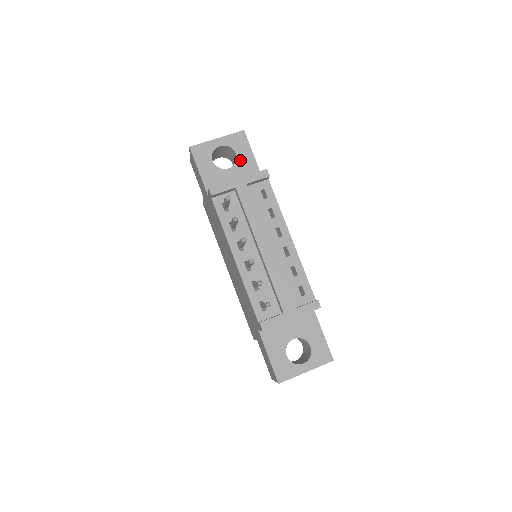
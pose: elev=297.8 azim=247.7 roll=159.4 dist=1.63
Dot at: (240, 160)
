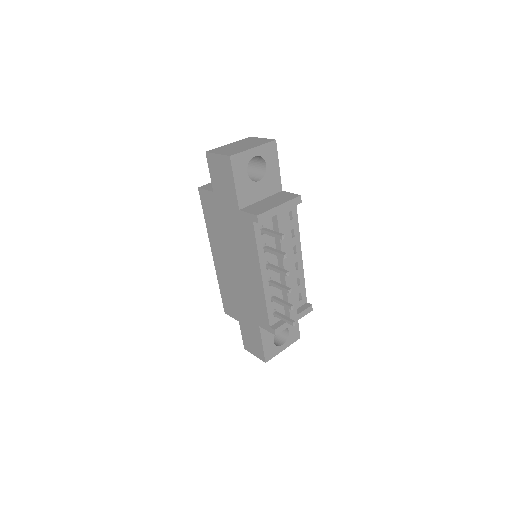
Dot at: (269, 172)
